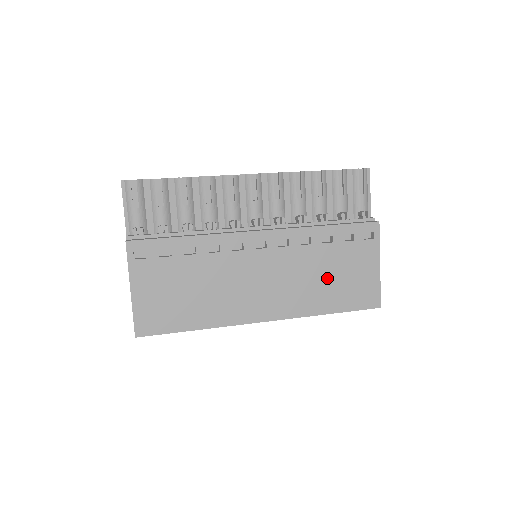
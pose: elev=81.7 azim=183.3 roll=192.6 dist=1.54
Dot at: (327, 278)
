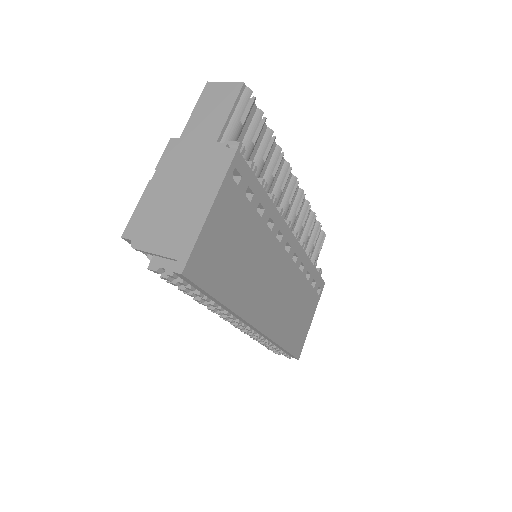
Dot at: (295, 311)
